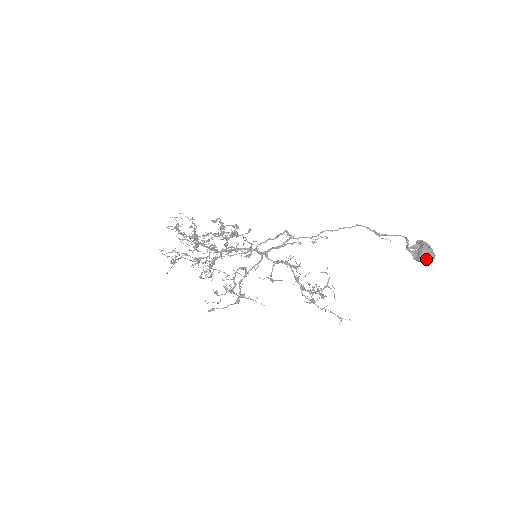
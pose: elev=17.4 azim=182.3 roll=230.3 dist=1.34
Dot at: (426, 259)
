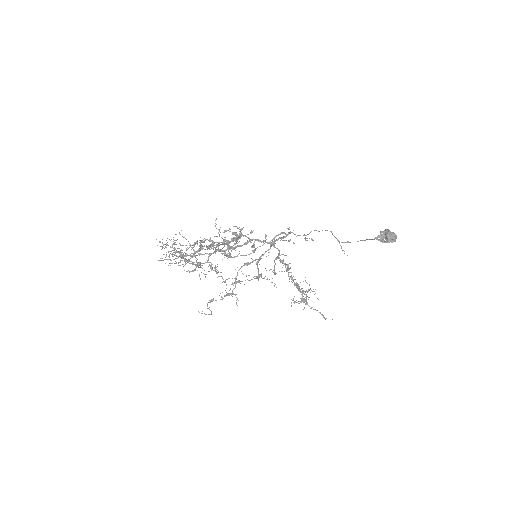
Dot at: (393, 237)
